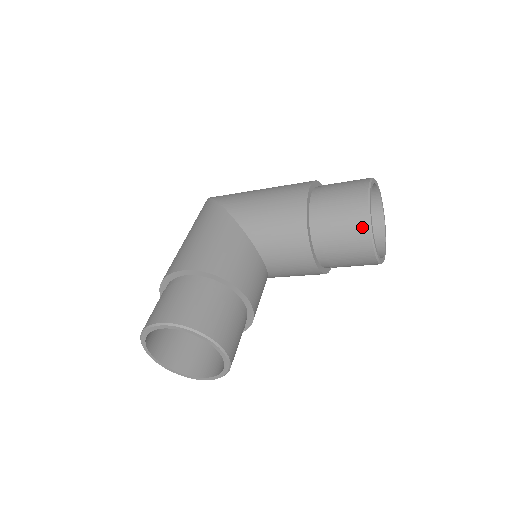
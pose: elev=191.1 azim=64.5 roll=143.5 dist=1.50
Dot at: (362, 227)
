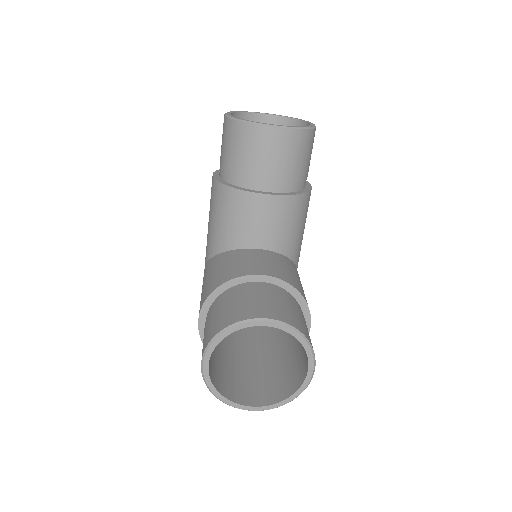
Dot at: (246, 131)
